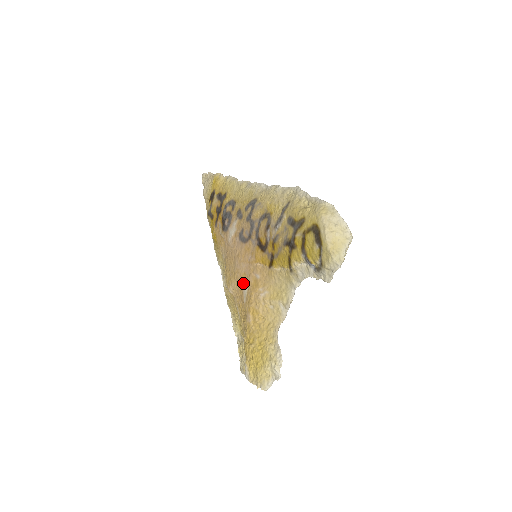
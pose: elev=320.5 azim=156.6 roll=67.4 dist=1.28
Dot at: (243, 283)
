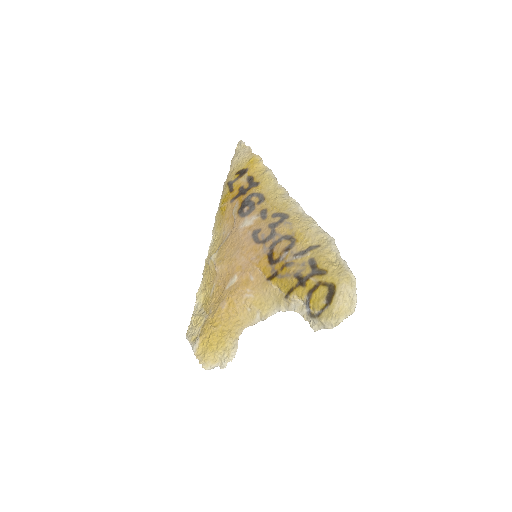
Dot at: (235, 273)
